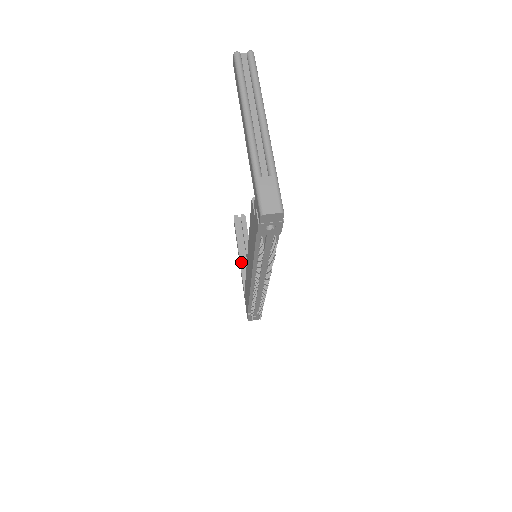
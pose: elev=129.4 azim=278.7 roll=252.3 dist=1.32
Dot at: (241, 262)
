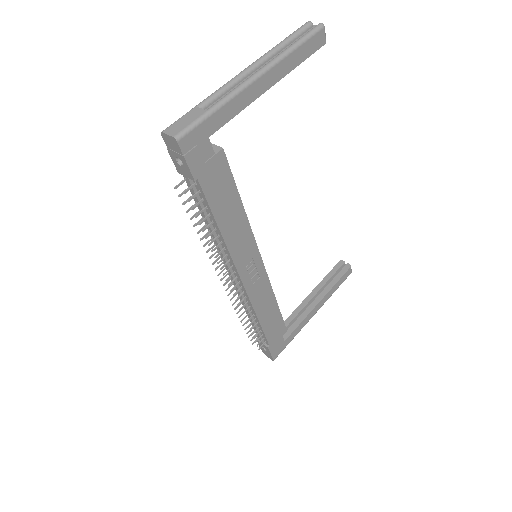
Dot at: (305, 300)
